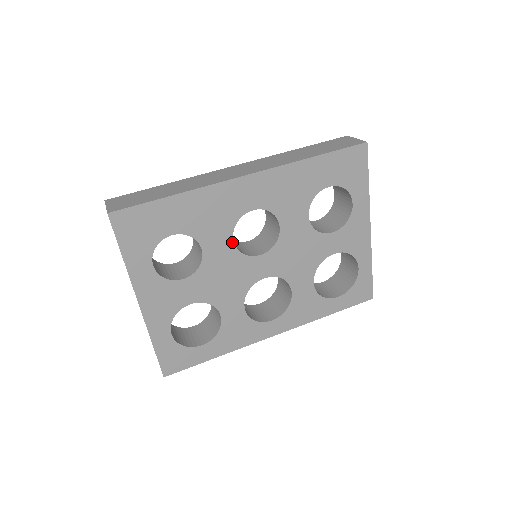
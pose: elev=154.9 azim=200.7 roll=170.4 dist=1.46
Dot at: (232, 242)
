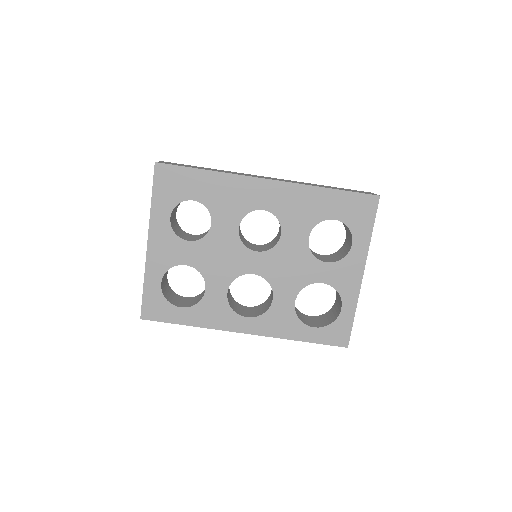
Dot at: (237, 229)
